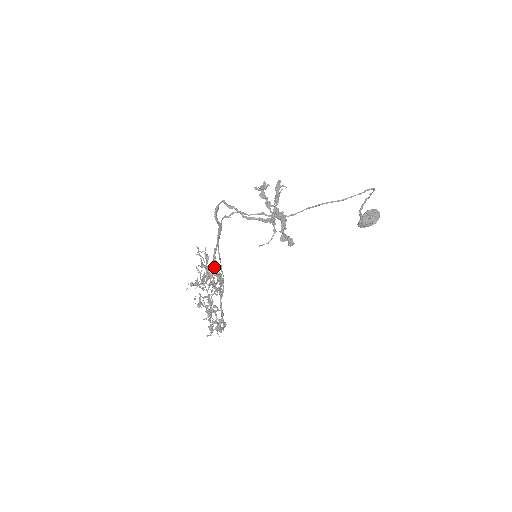
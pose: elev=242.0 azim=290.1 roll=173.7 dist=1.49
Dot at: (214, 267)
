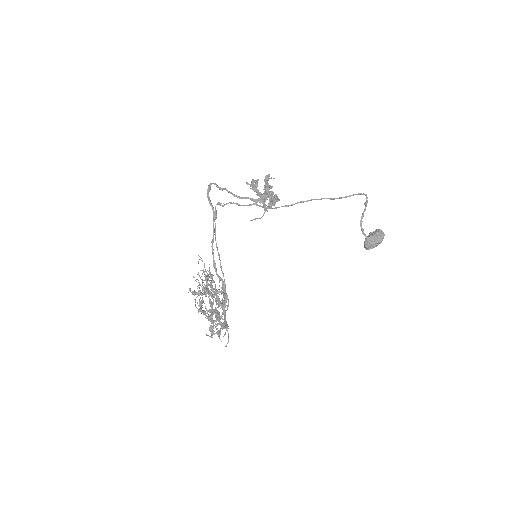
Dot at: (213, 263)
